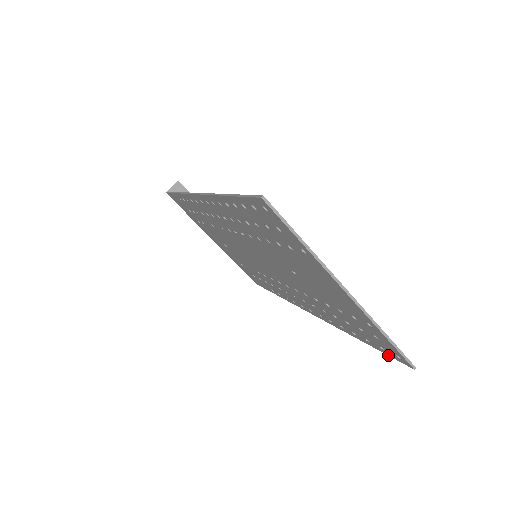
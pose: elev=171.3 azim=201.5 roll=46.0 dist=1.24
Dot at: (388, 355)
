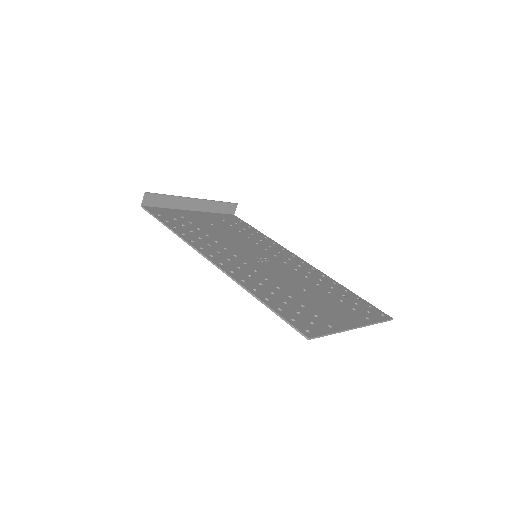
Dot at: (373, 307)
